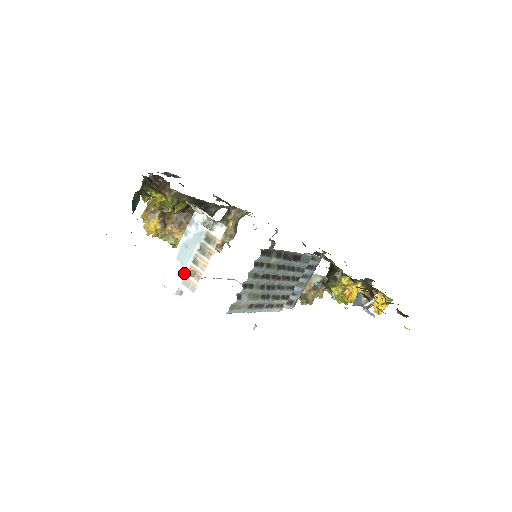
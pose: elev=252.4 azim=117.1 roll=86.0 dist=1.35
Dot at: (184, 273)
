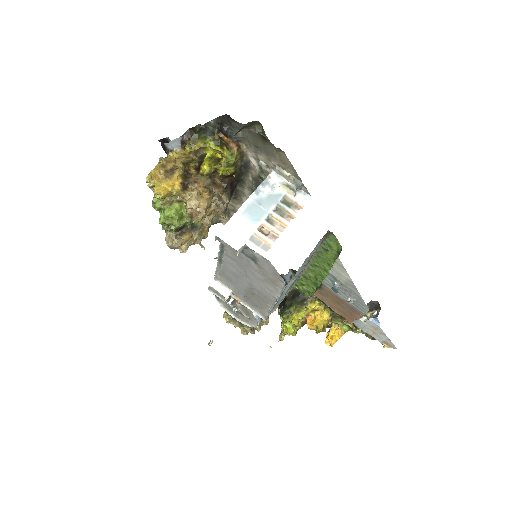
Dot at: (254, 230)
